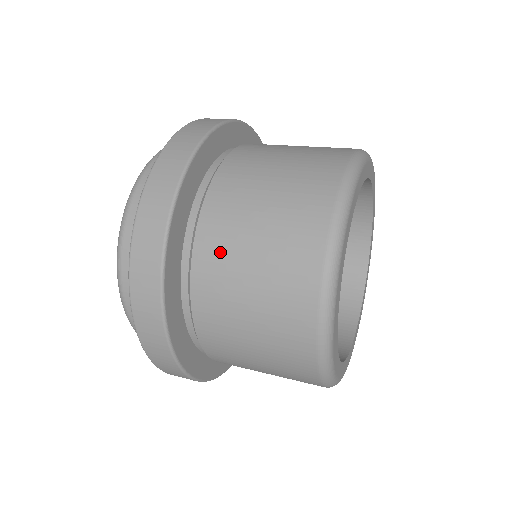
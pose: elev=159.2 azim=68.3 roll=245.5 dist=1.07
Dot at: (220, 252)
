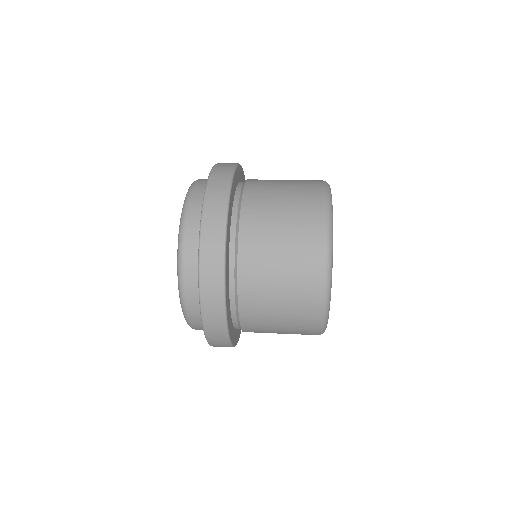
Dot at: (259, 223)
